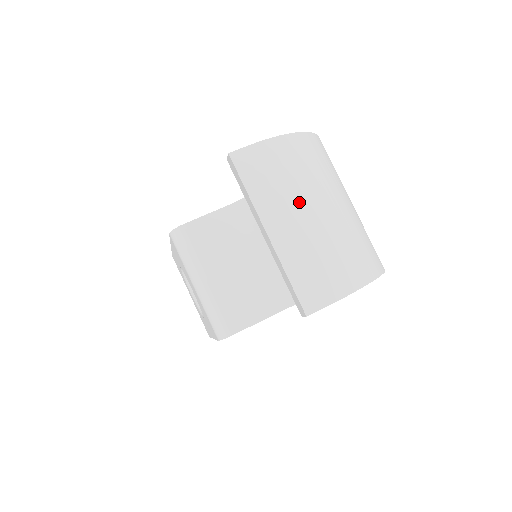
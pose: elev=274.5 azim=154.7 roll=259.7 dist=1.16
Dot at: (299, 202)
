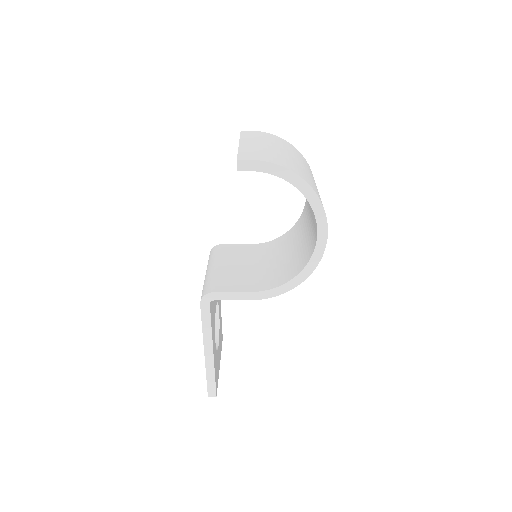
Dot at: (266, 143)
